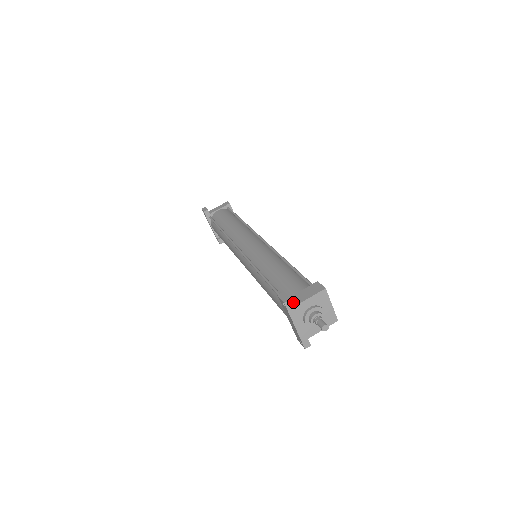
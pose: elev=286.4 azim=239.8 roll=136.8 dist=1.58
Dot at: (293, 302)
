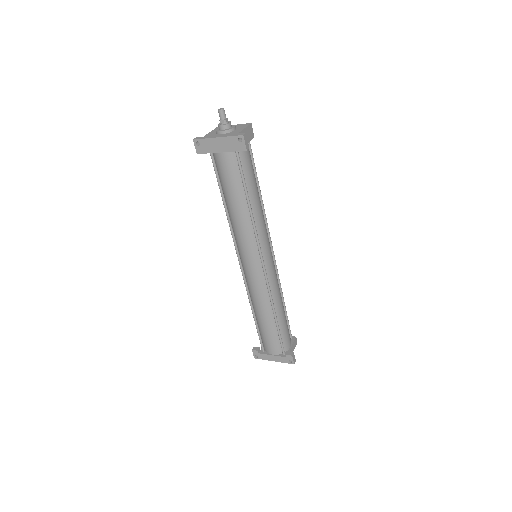
Dot at: occluded
